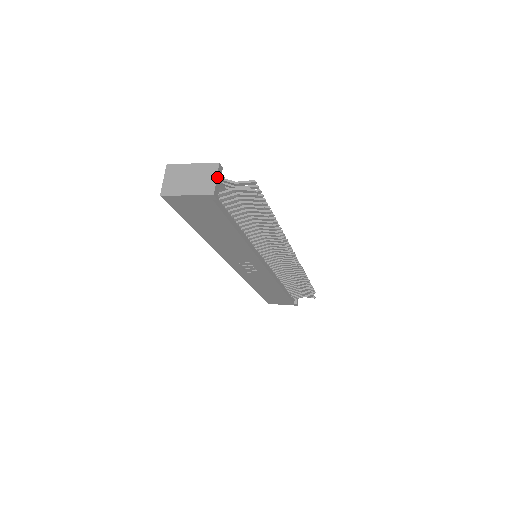
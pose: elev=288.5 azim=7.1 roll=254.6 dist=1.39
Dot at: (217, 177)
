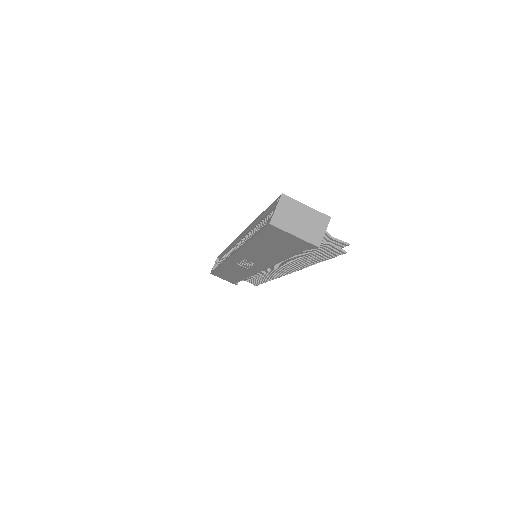
Dot at: (325, 230)
